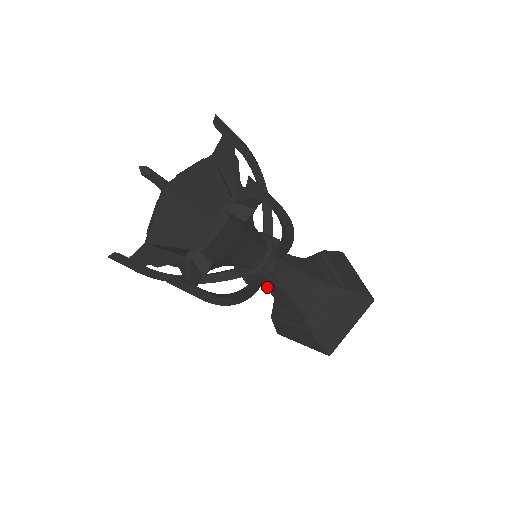
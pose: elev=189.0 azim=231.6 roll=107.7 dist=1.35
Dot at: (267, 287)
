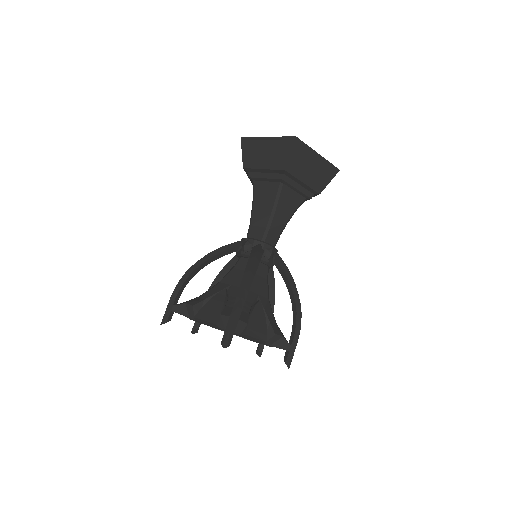
Dot at: occluded
